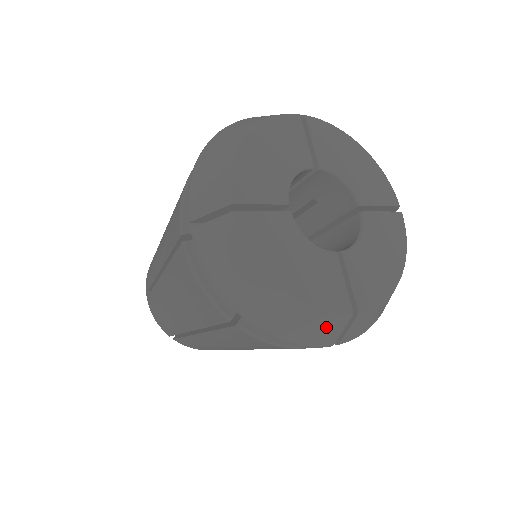
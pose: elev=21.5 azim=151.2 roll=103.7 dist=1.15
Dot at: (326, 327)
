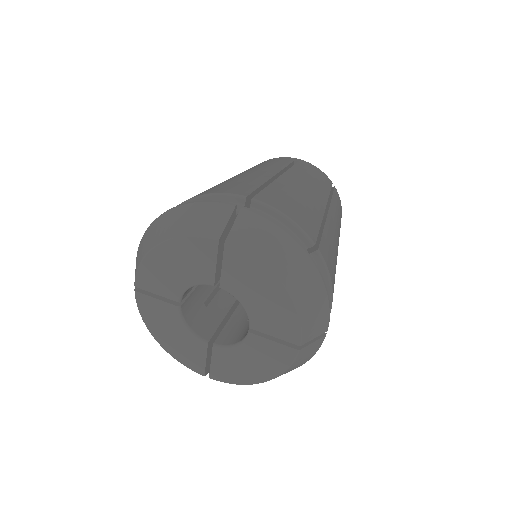
Dot at: occluded
